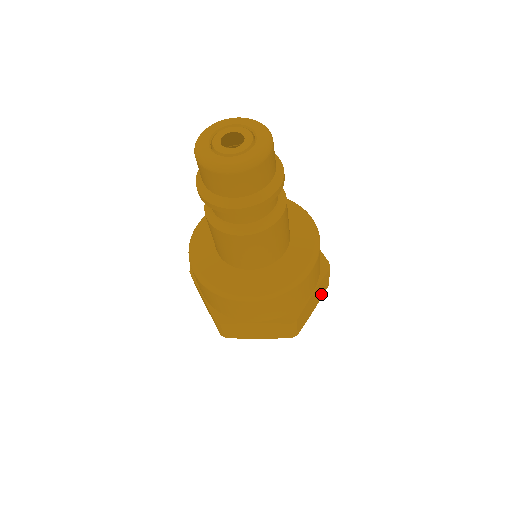
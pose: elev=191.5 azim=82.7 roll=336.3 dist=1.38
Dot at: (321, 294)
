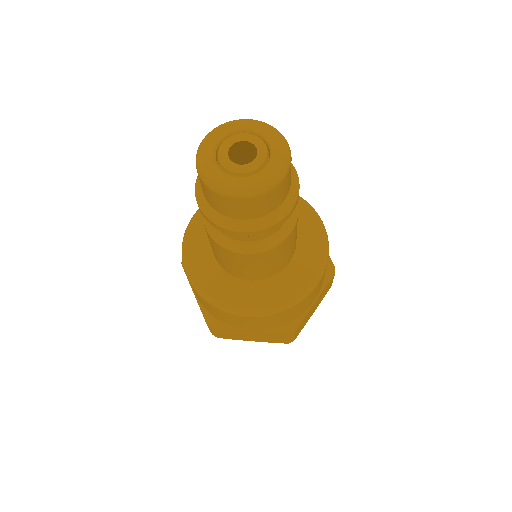
Dot at: (322, 297)
